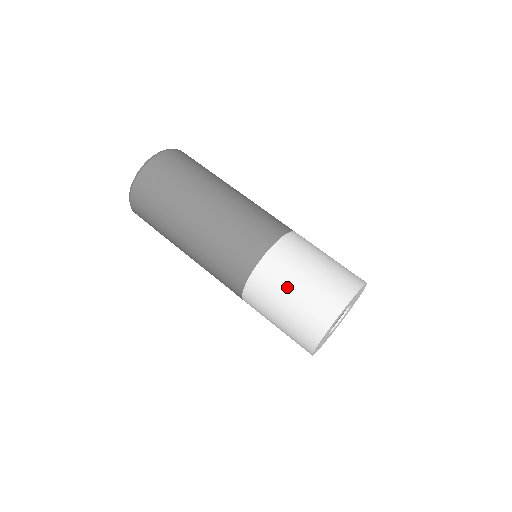
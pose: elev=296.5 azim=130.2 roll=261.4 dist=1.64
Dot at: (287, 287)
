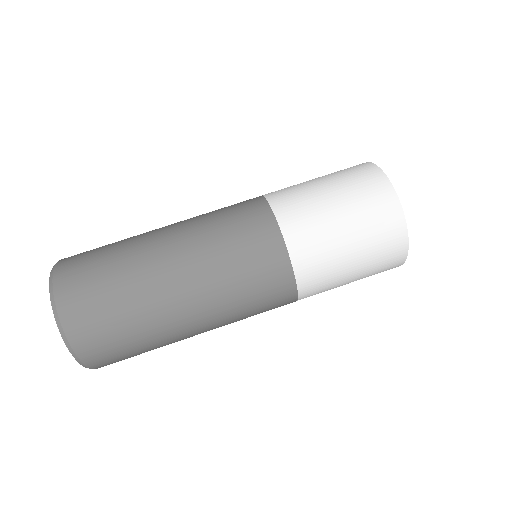
Dot at: (343, 271)
